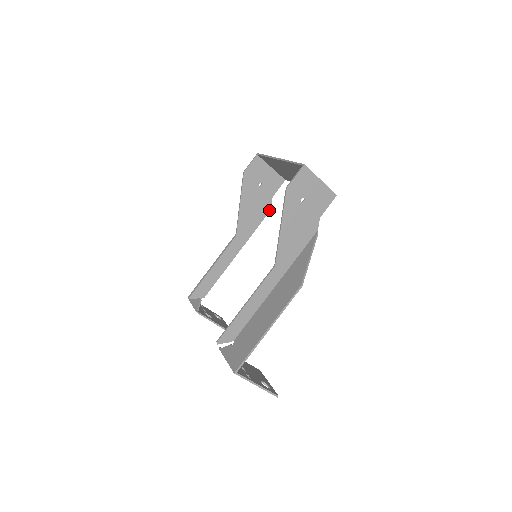
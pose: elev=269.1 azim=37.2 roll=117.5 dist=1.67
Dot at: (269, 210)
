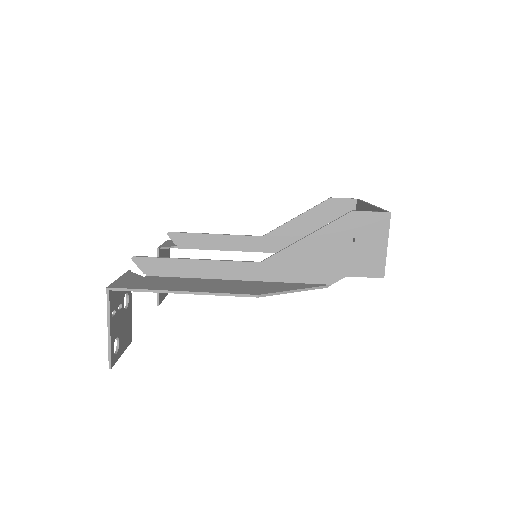
Dot at: occluded
